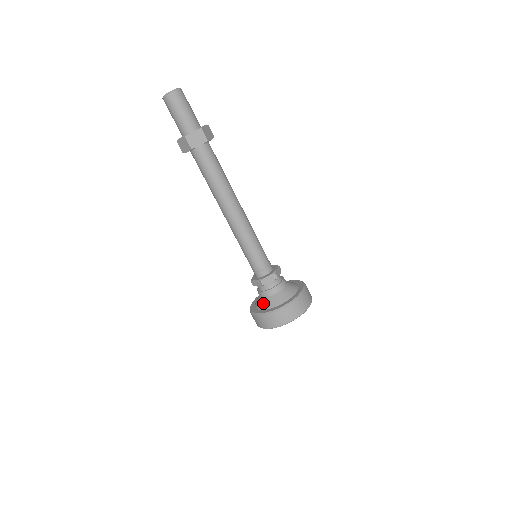
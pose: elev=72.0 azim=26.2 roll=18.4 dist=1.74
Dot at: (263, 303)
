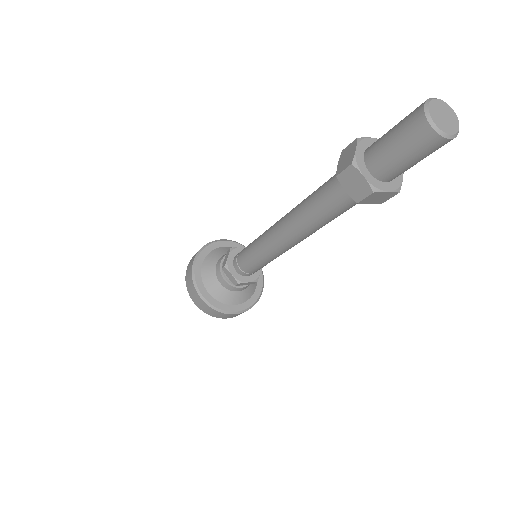
Dot at: (209, 266)
